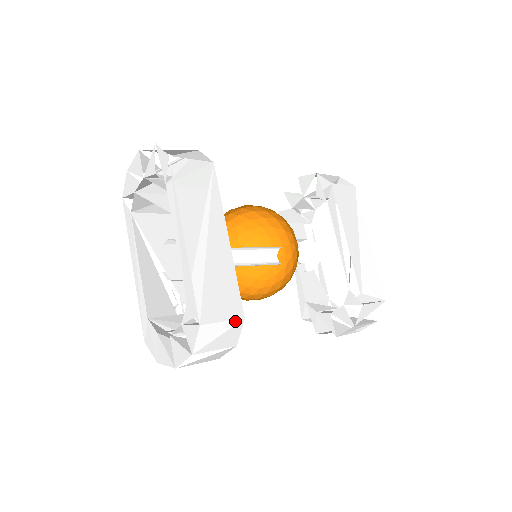
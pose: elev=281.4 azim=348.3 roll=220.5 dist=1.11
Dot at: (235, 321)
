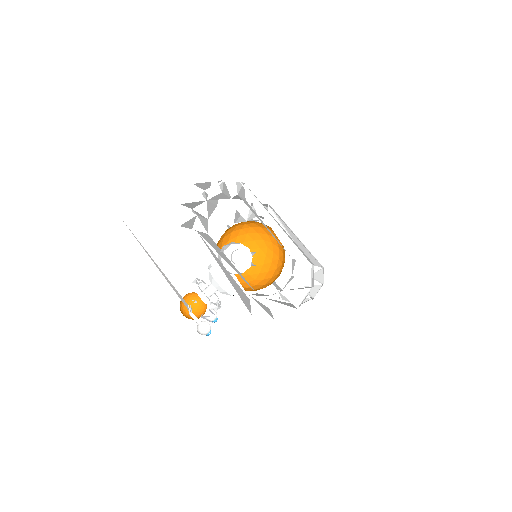
Dot at: (312, 267)
